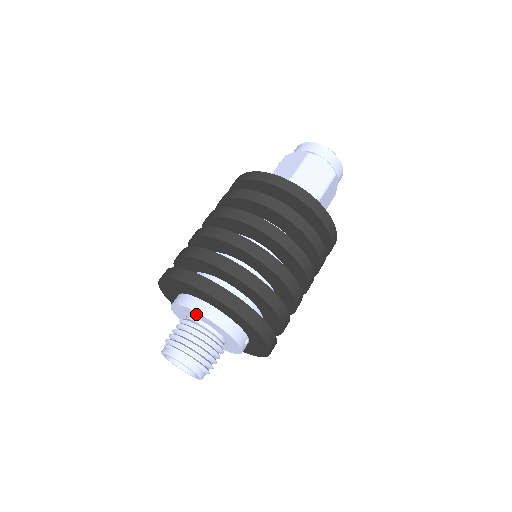
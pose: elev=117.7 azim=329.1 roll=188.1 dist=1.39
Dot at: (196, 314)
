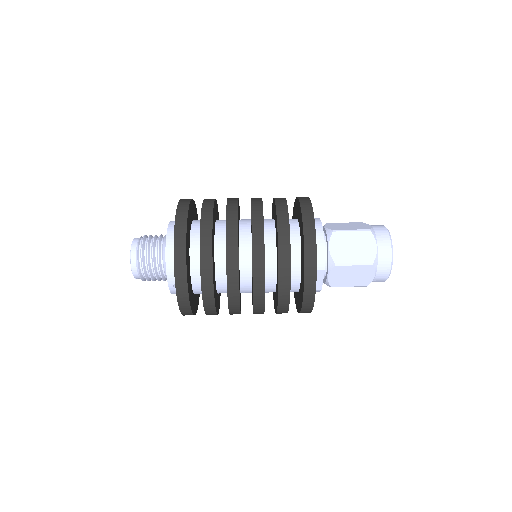
Dot at: occluded
